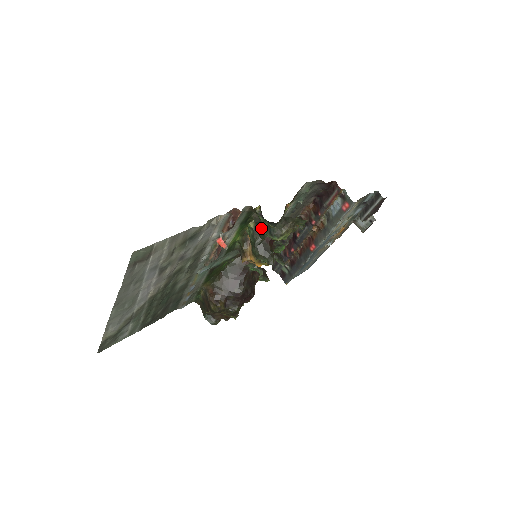
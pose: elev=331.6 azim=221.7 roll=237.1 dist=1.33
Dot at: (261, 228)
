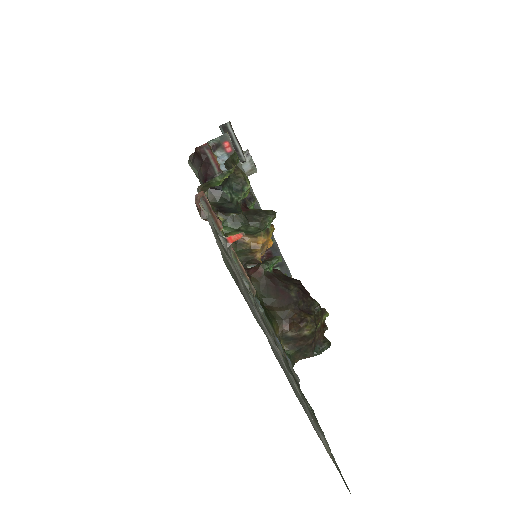
Dot at: (229, 197)
